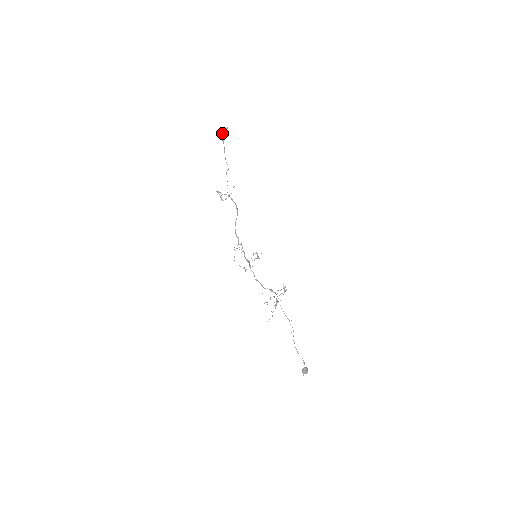
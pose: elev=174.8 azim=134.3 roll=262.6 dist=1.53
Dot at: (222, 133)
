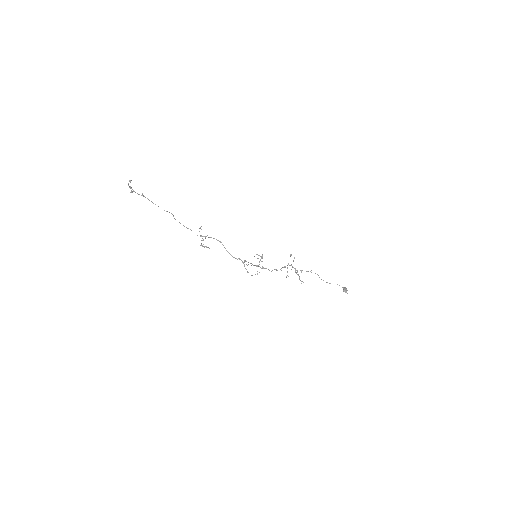
Dot at: occluded
